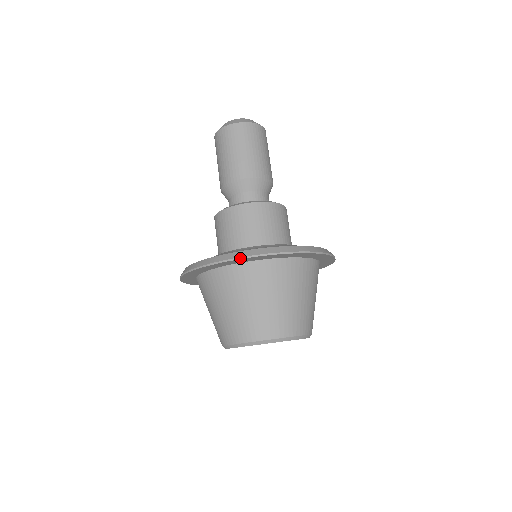
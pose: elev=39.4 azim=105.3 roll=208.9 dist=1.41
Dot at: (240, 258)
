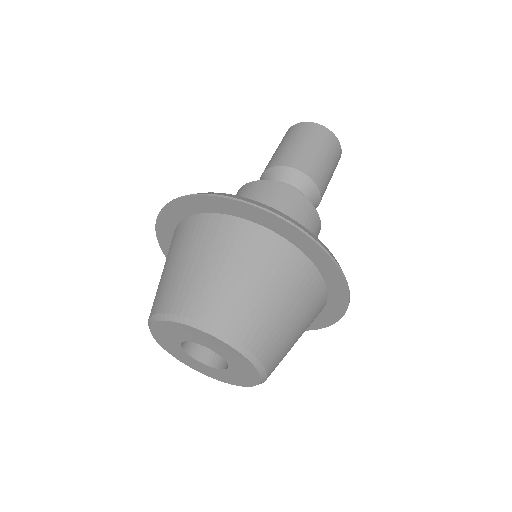
Dot at: (164, 206)
